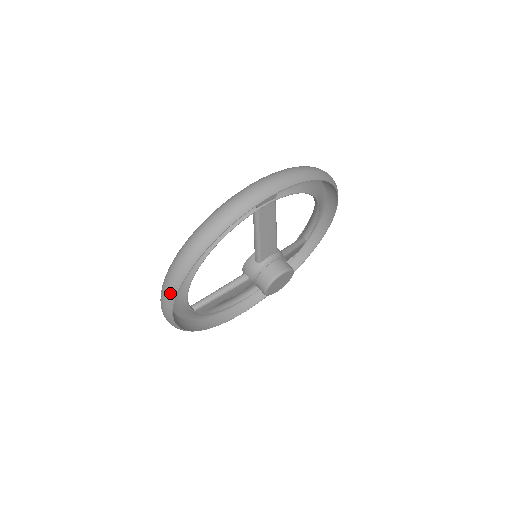
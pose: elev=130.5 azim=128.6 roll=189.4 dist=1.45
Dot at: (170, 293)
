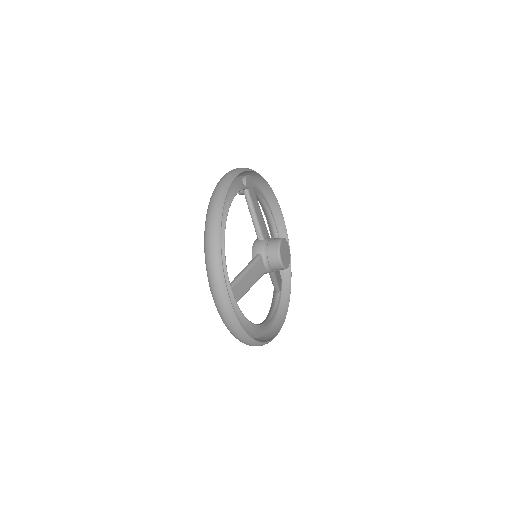
Dot at: (216, 223)
